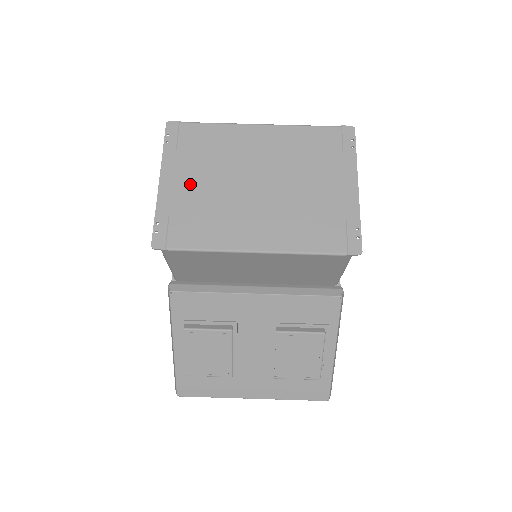
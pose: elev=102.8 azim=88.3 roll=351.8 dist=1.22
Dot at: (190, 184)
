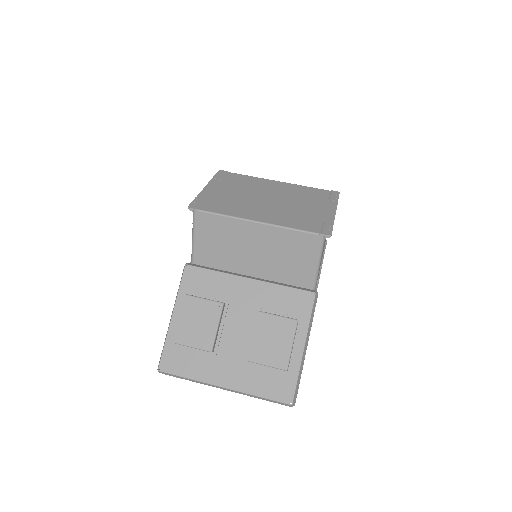
Dot at: (224, 191)
